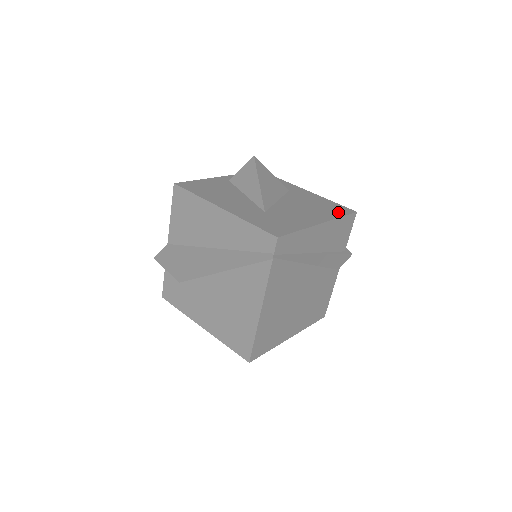
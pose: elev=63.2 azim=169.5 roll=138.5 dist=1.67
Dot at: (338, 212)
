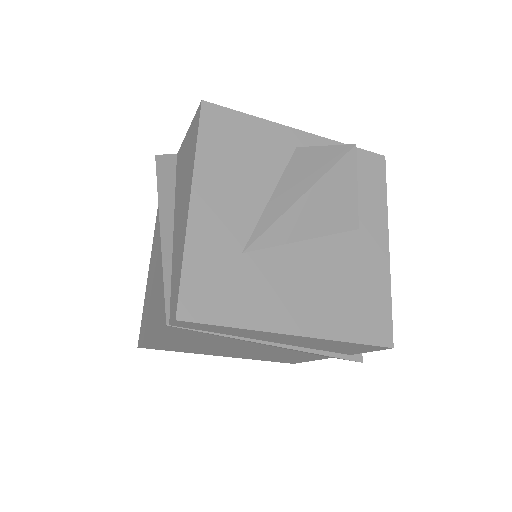
Dot at: (360, 329)
